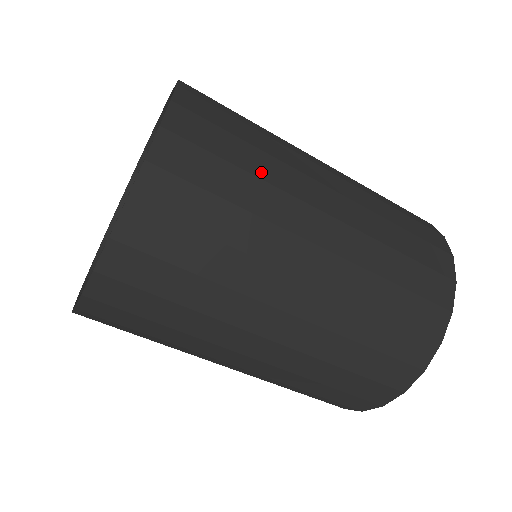
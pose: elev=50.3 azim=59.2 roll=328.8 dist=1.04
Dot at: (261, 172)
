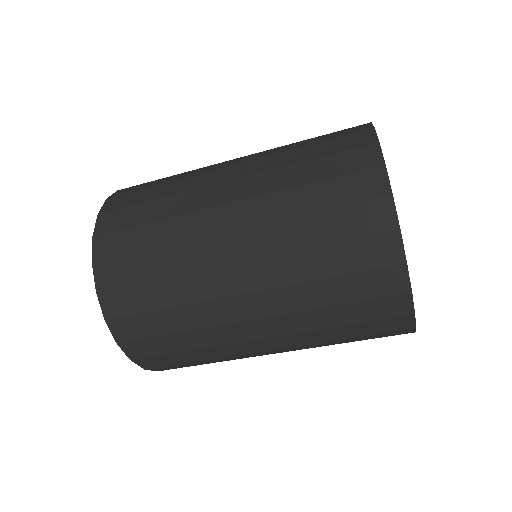
Dot at: (169, 193)
